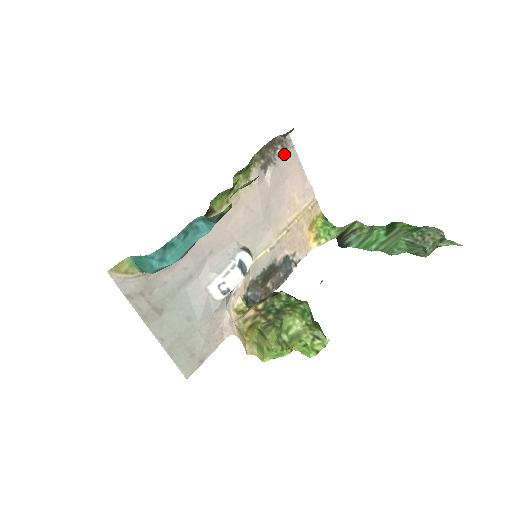
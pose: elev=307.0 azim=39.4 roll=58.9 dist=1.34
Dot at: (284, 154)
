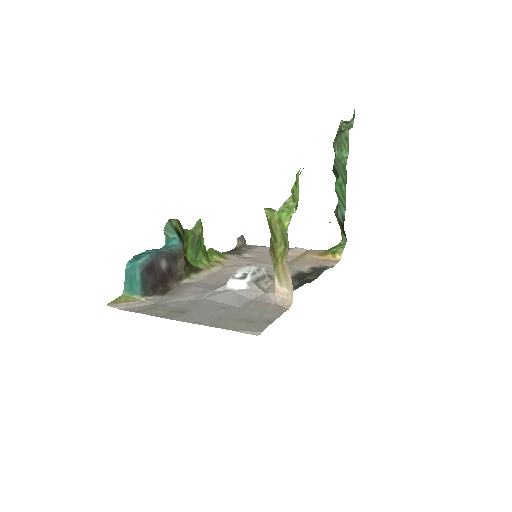
Dot at: (251, 249)
